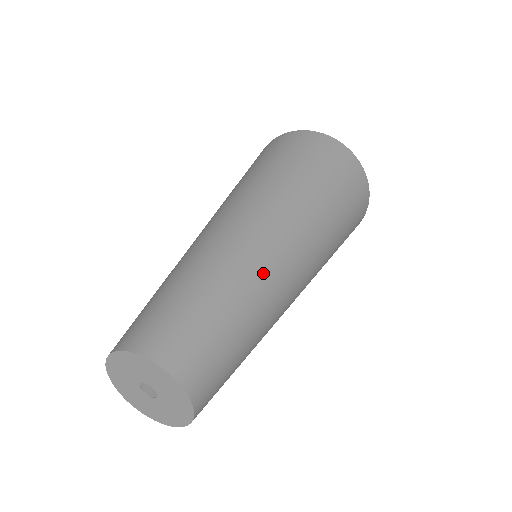
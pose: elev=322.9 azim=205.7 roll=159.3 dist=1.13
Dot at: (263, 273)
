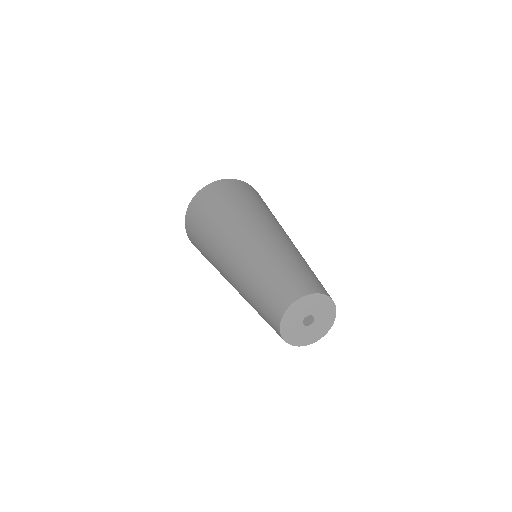
Dot at: occluded
